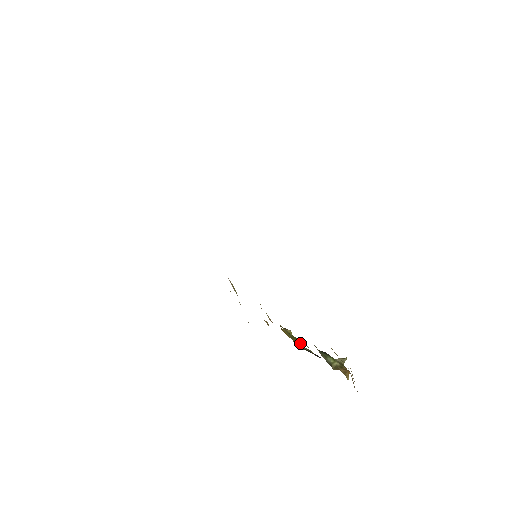
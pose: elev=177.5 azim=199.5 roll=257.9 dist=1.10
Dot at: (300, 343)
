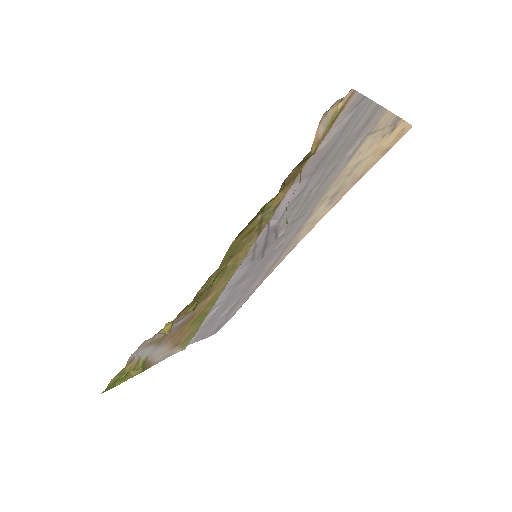
Dot at: (228, 261)
